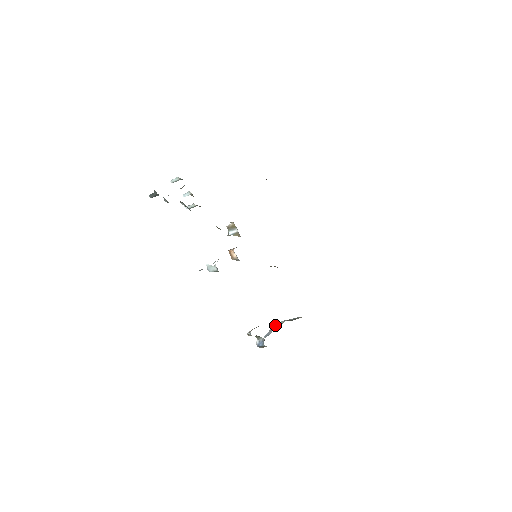
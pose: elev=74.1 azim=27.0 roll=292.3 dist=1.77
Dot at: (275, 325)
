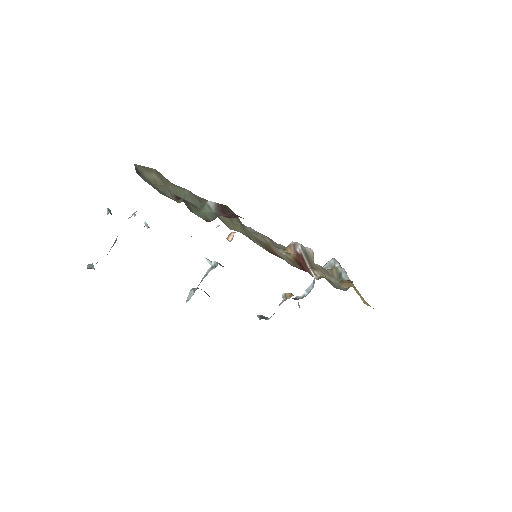
Dot at: (325, 266)
